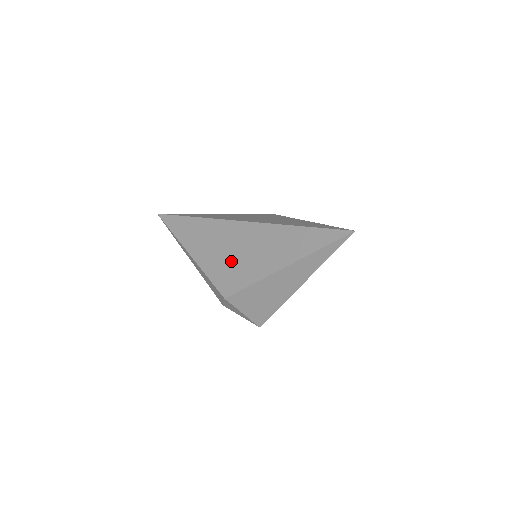
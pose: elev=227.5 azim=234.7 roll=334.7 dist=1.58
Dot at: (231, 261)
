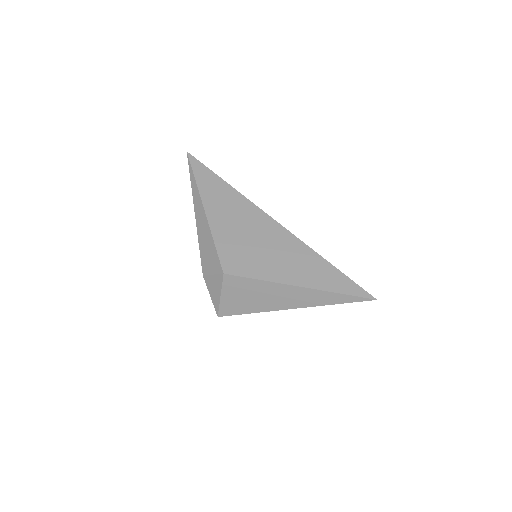
Dot at: (249, 247)
